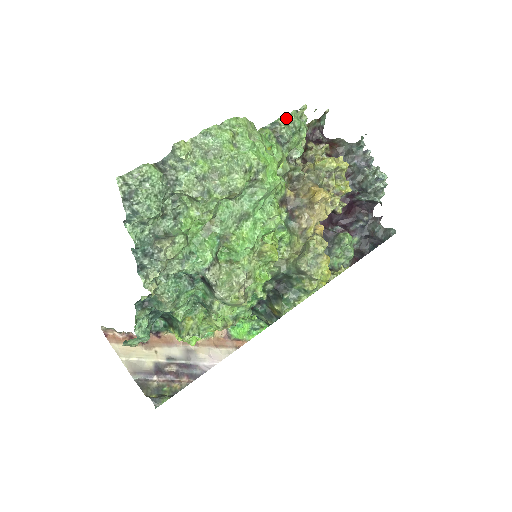
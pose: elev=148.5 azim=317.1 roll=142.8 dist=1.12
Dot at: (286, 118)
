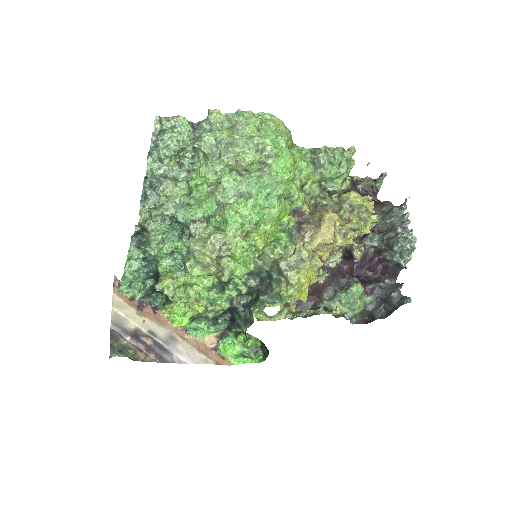
Dot at: (329, 149)
